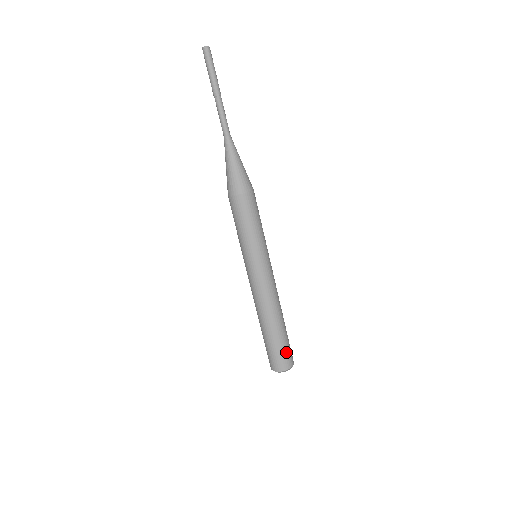
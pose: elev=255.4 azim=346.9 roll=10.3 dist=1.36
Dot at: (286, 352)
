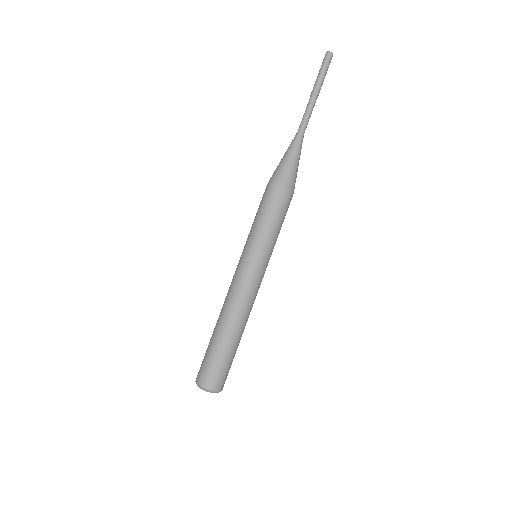
Dot at: occluded
